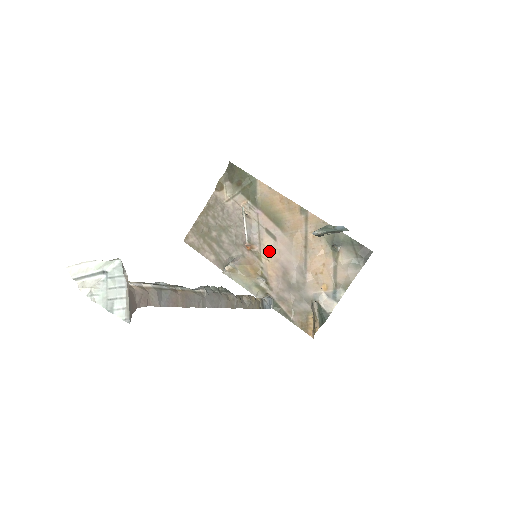
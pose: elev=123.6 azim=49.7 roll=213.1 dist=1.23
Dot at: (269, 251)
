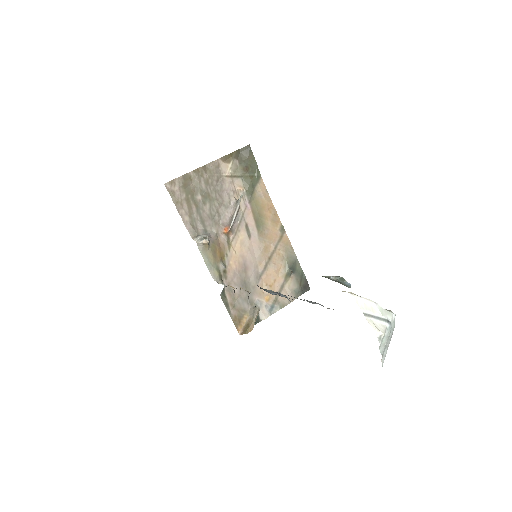
Dot at: (240, 244)
